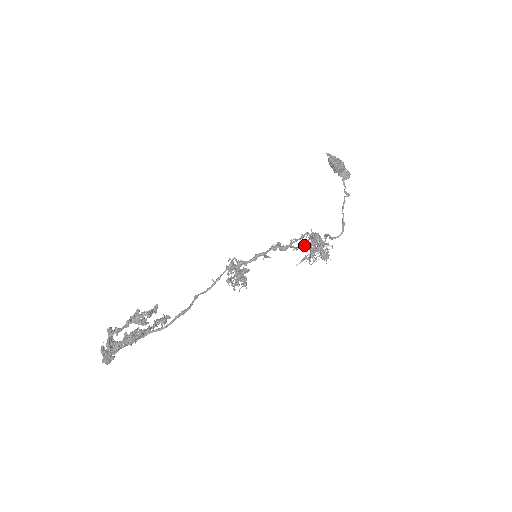
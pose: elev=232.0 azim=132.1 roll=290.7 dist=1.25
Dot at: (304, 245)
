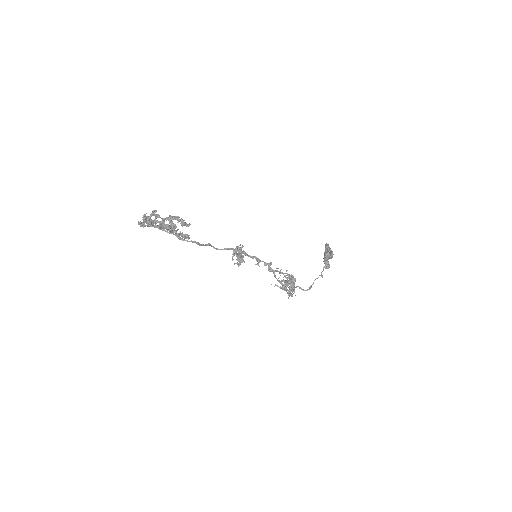
Dot at: occluded
